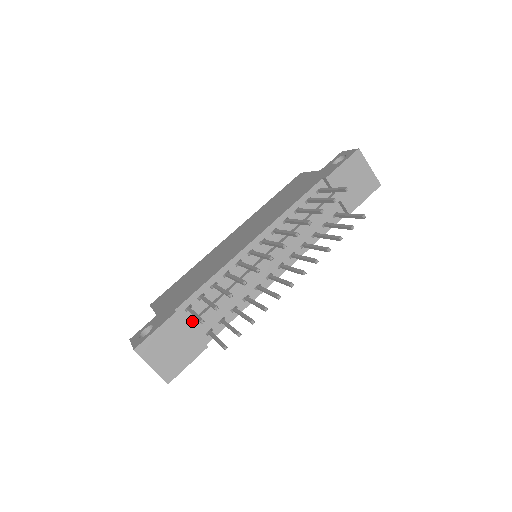
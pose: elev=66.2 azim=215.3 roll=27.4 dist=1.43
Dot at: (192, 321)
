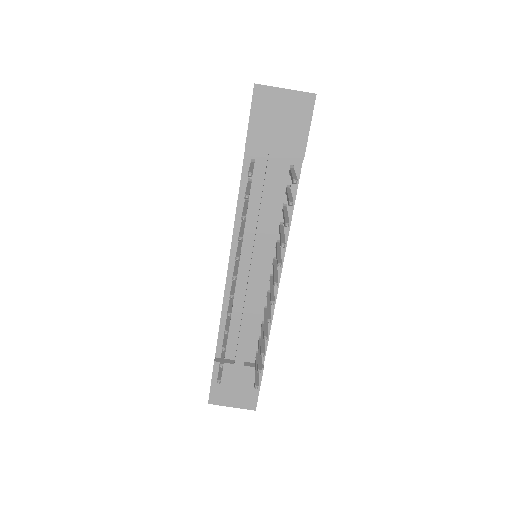
Dot at: (235, 357)
